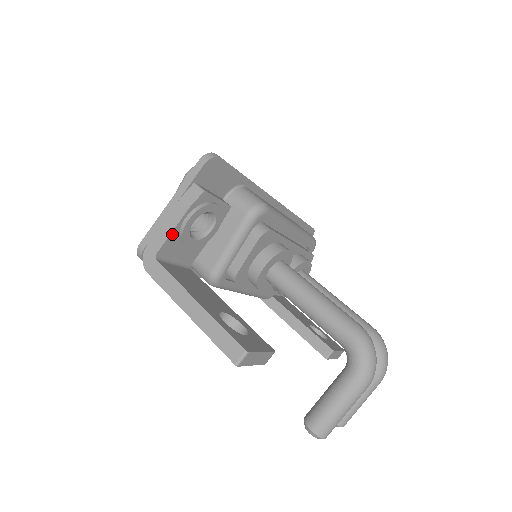
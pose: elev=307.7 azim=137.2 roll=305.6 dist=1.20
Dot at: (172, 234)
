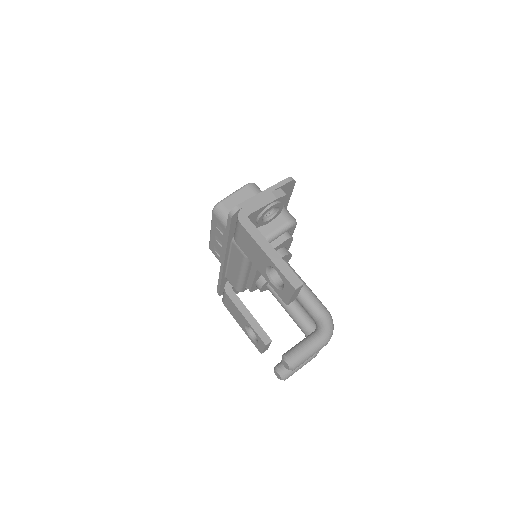
Dot at: (261, 208)
